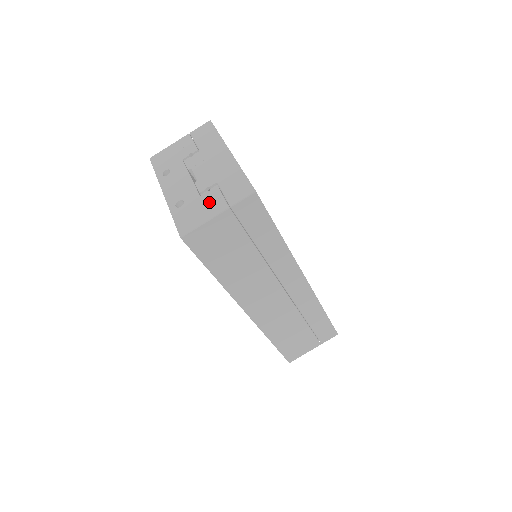
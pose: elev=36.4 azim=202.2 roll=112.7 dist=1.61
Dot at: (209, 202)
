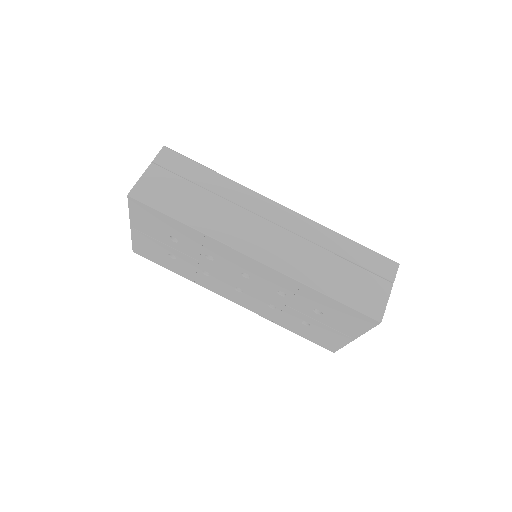
Dot at: occluded
